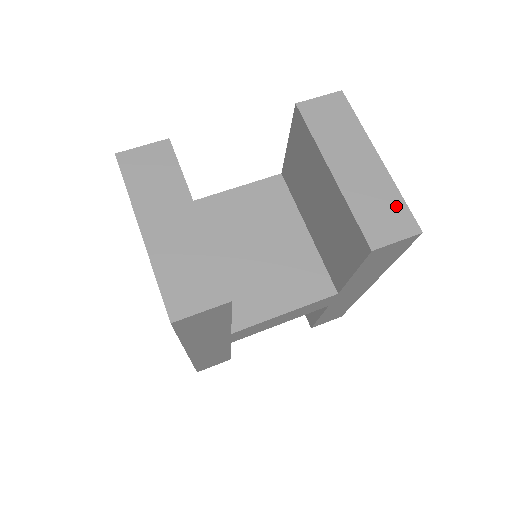
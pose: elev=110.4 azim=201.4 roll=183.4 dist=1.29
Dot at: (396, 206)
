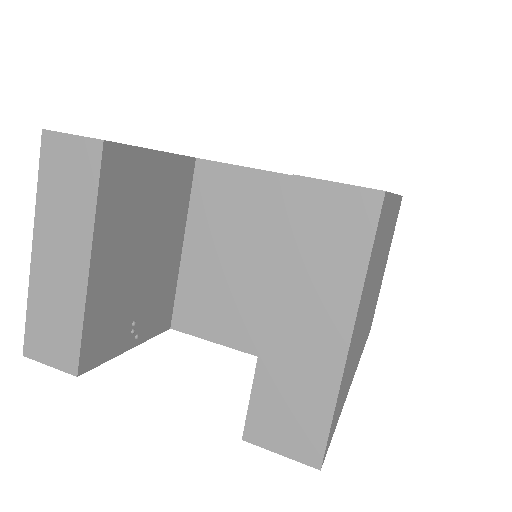
Dot at: (314, 417)
